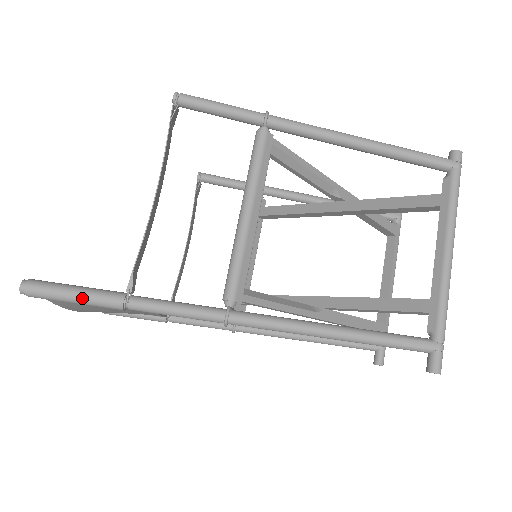
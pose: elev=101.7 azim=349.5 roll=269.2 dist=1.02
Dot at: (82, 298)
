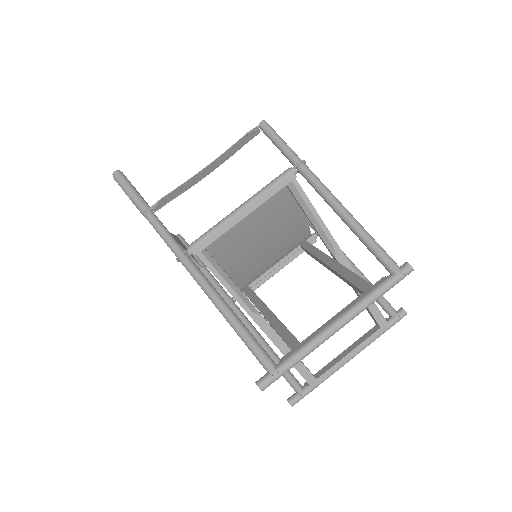
Dot at: (131, 195)
